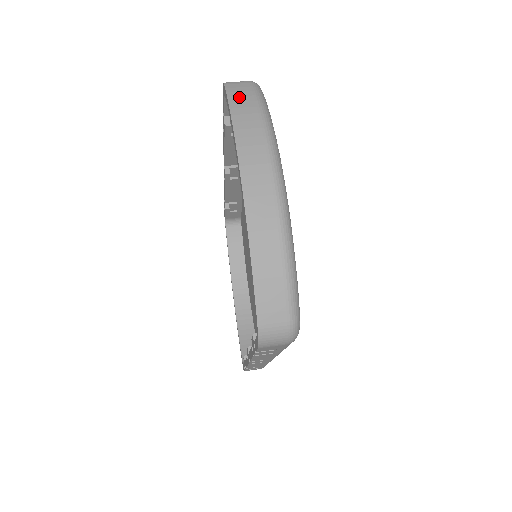
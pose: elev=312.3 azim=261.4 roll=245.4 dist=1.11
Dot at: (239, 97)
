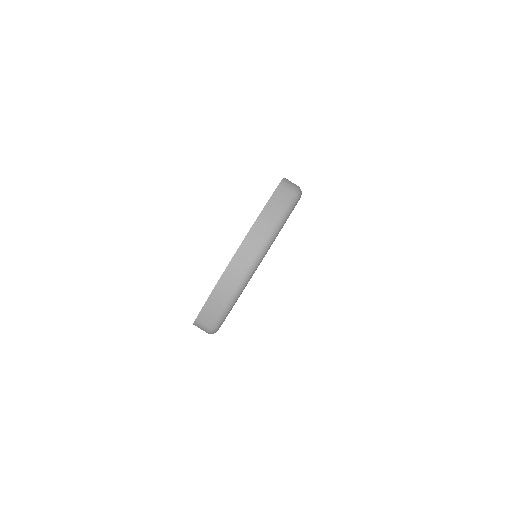
Dot at: (276, 203)
